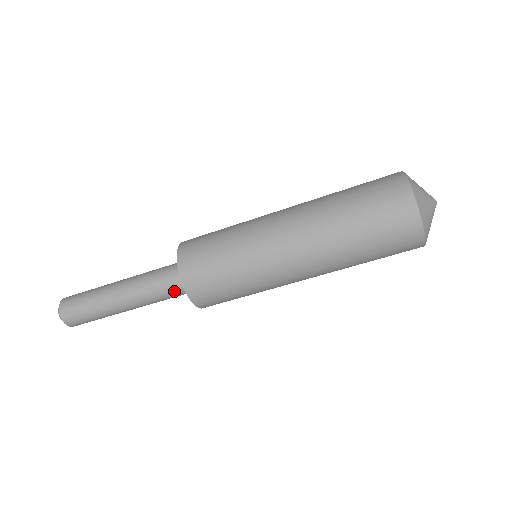
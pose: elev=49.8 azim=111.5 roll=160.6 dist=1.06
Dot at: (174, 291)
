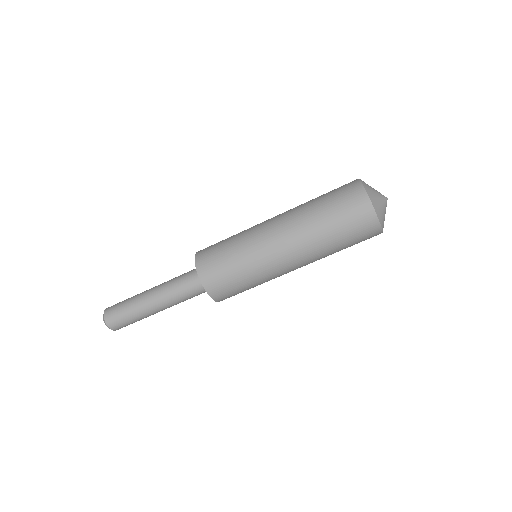
Dot at: (198, 294)
